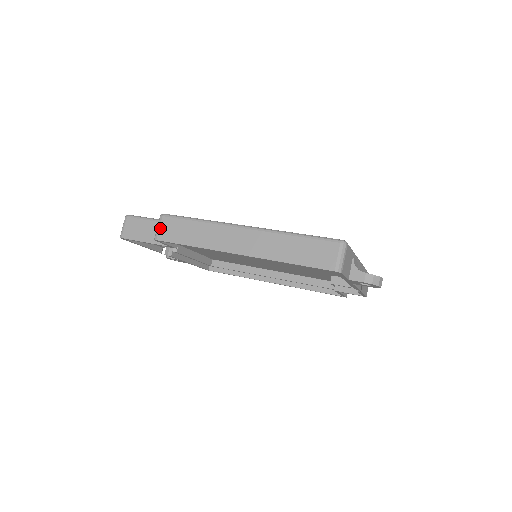
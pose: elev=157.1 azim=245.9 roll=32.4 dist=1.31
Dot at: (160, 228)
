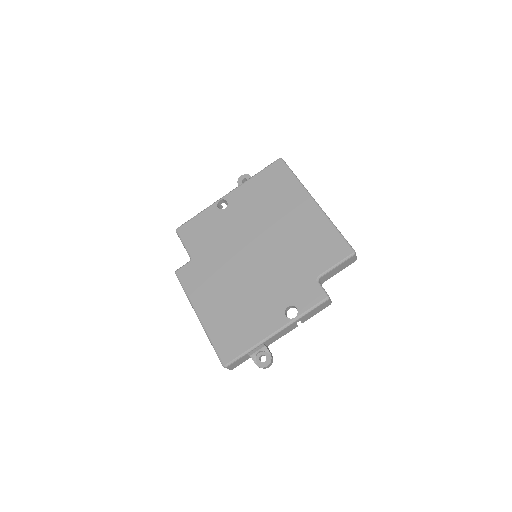
Dot at: occluded
